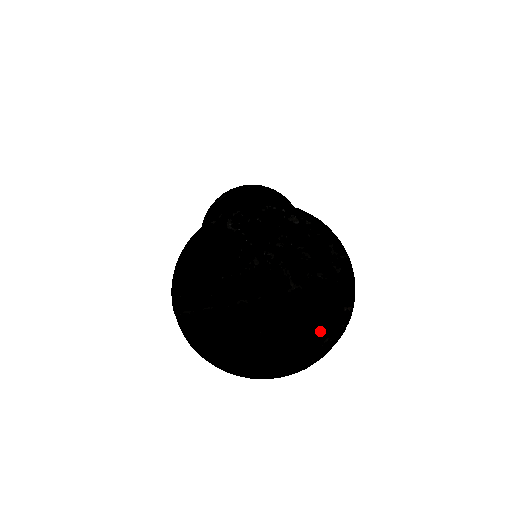
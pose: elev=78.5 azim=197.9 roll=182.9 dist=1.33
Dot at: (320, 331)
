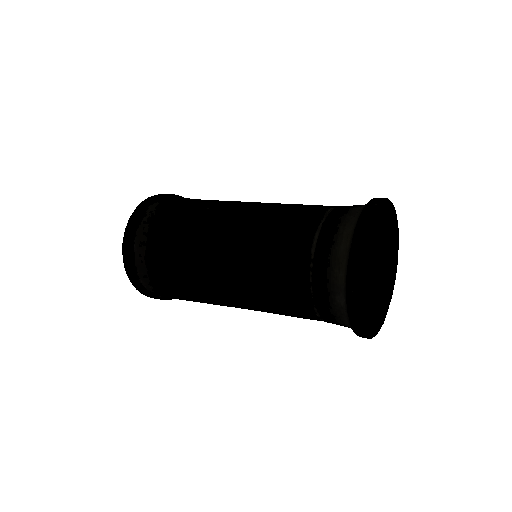
Dot at: (391, 293)
